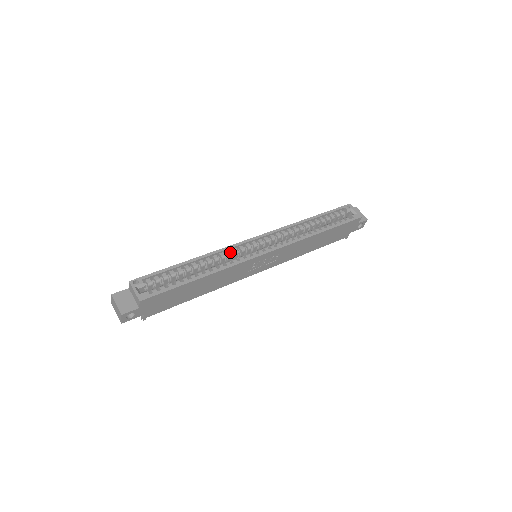
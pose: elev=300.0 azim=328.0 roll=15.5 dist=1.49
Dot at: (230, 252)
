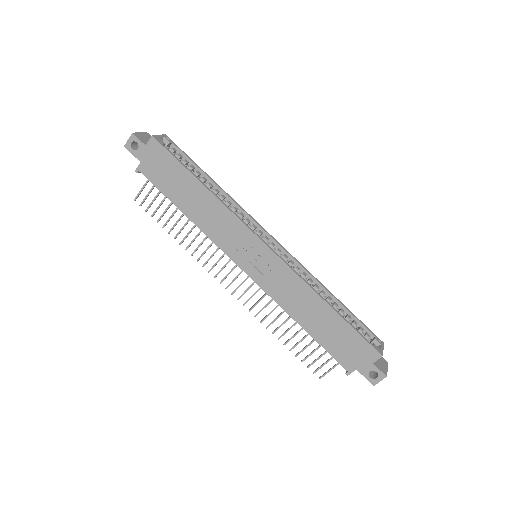
Dot at: (243, 215)
